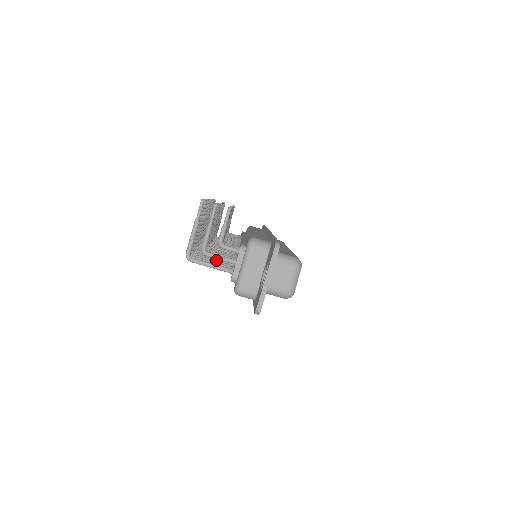
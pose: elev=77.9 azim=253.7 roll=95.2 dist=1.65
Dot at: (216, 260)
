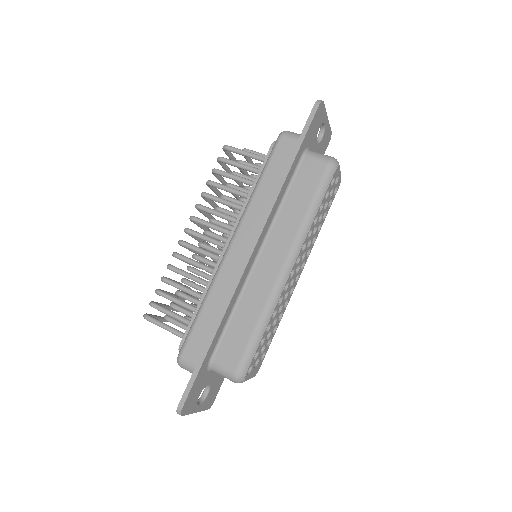
Dot at: (233, 189)
